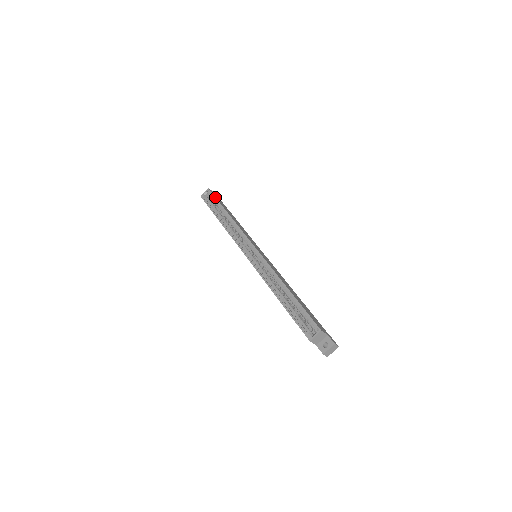
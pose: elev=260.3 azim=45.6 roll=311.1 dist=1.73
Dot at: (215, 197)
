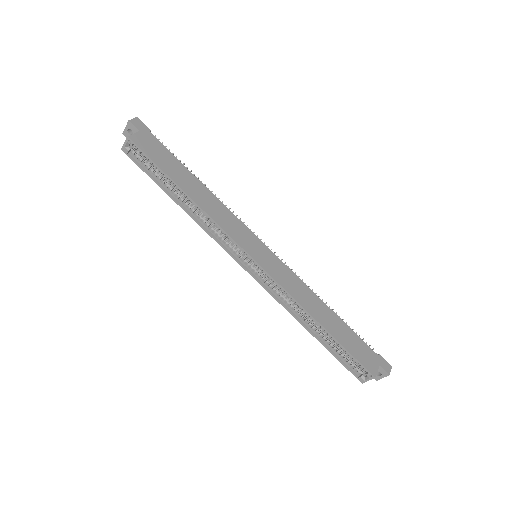
Dot at: (149, 159)
